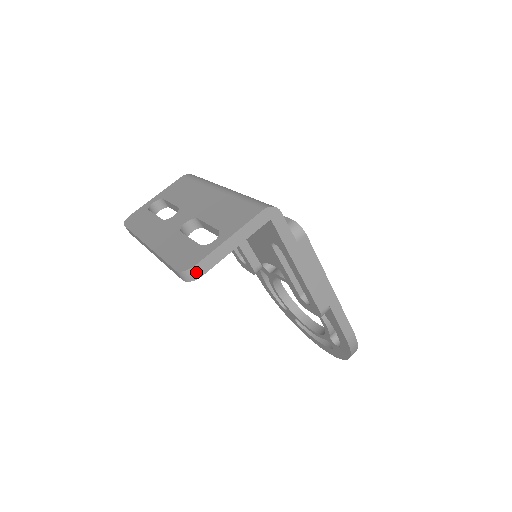
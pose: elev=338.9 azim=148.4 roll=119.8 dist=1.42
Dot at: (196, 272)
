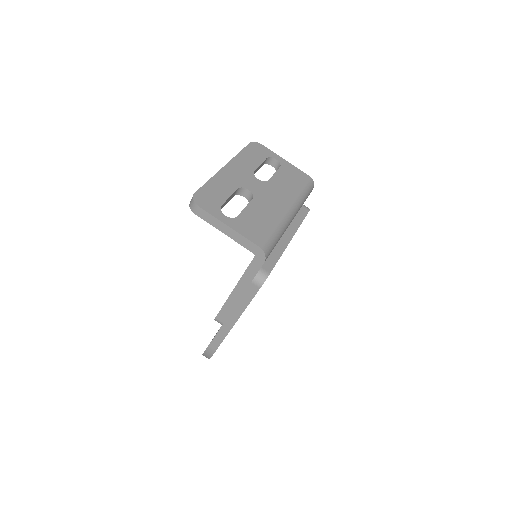
Dot at: (195, 209)
